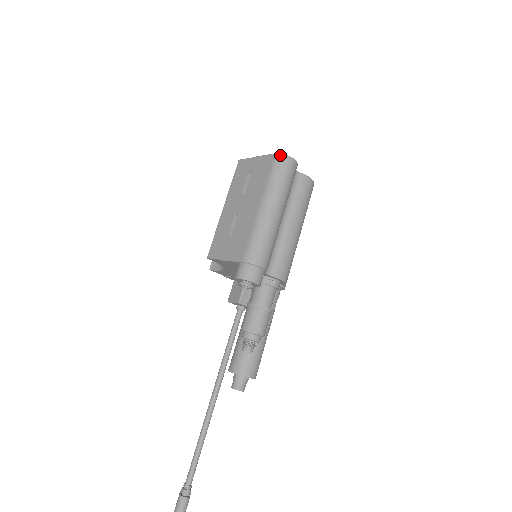
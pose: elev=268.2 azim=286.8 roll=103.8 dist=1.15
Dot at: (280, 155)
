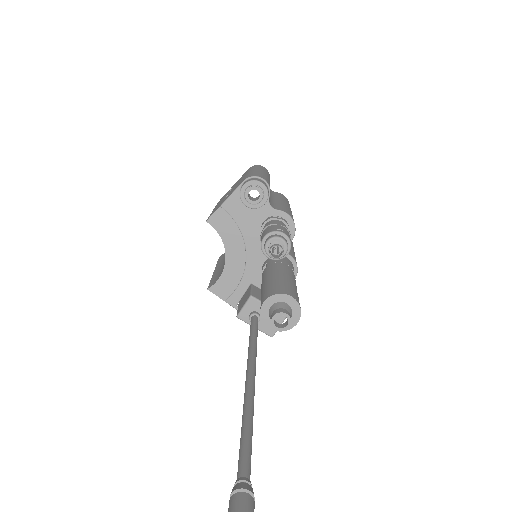
Dot at: occluded
